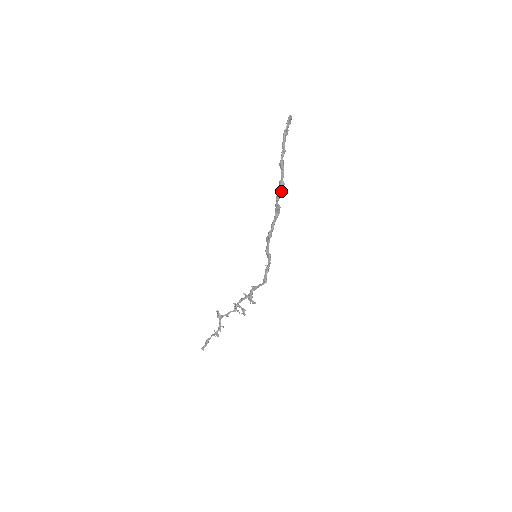
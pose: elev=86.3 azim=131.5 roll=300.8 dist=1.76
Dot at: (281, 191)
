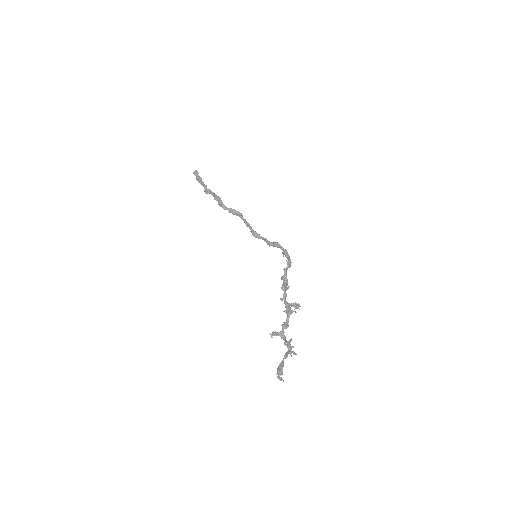
Dot at: (219, 201)
